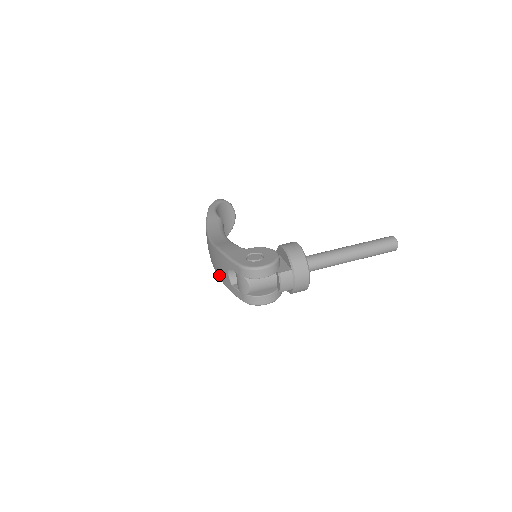
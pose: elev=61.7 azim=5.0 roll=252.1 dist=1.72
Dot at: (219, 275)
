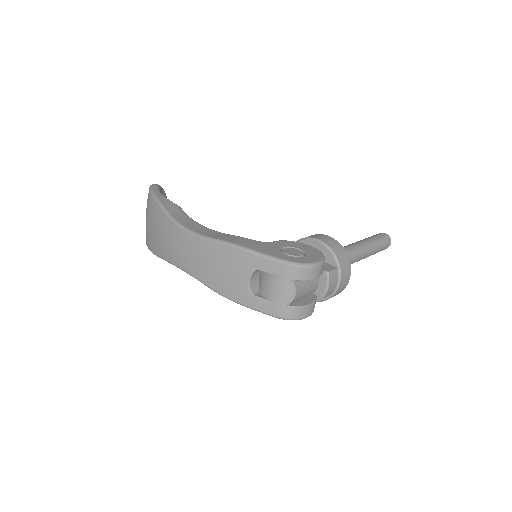
Dot at: (214, 284)
